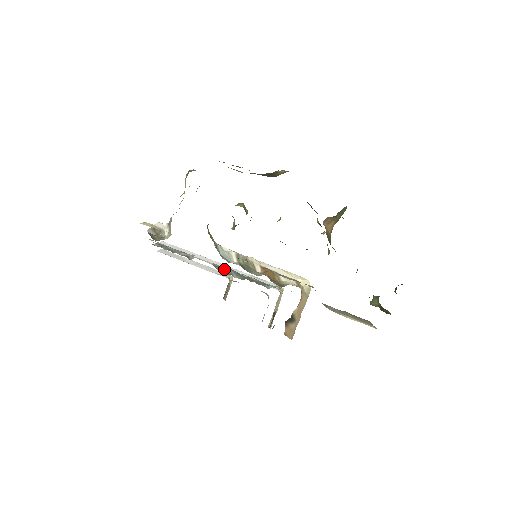
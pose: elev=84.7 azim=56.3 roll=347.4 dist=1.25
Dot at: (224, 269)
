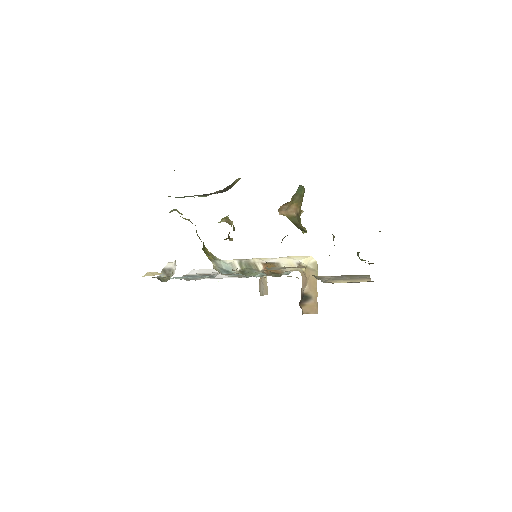
Dot at: occluded
